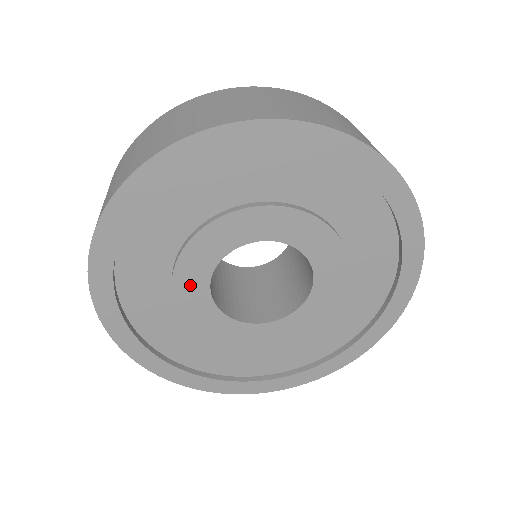
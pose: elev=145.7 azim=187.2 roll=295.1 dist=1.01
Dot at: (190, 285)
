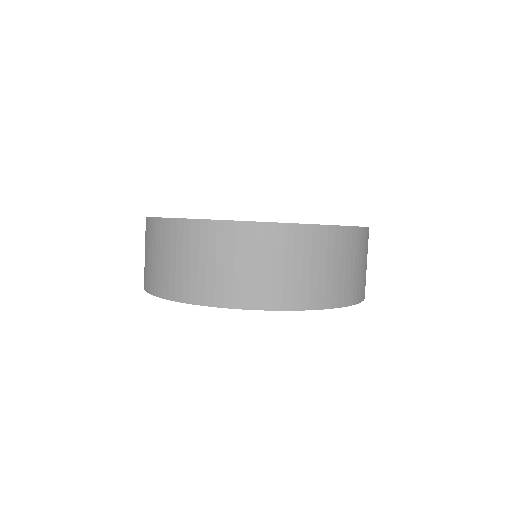
Dot at: occluded
